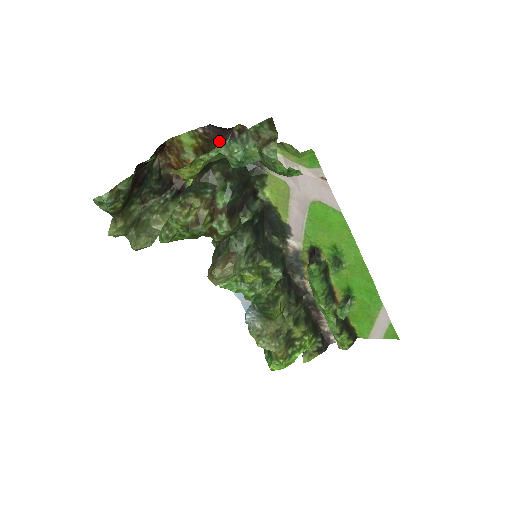
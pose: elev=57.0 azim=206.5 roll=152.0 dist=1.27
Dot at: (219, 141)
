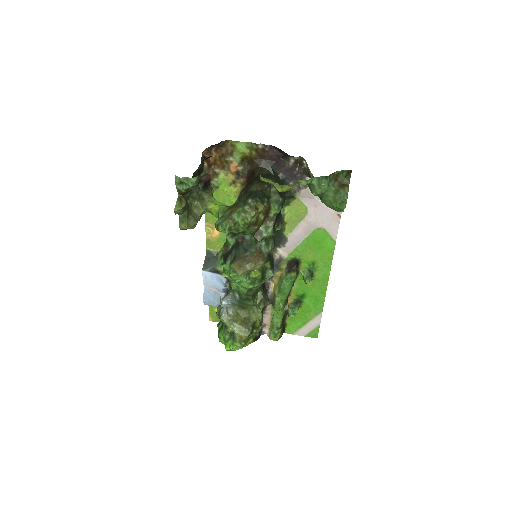
Dot at: (272, 160)
